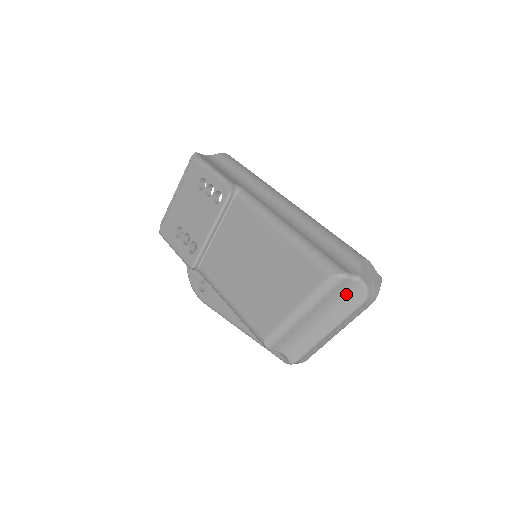
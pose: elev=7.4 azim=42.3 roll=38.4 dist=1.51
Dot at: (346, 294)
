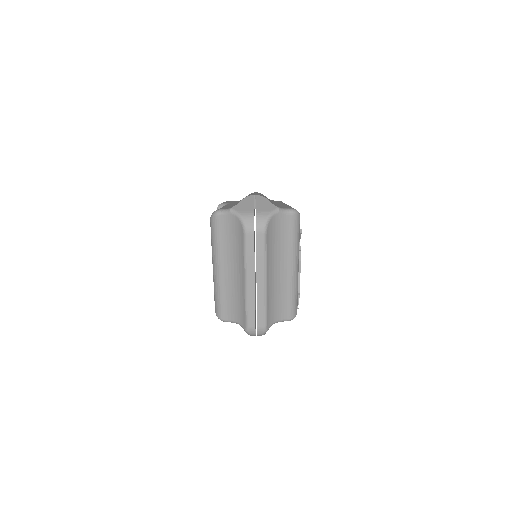
Dot at: (232, 231)
